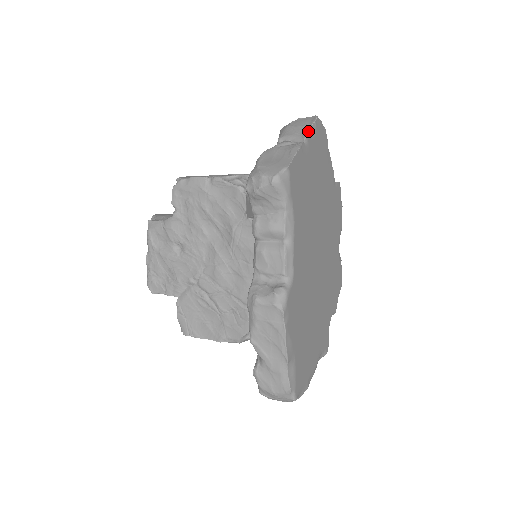
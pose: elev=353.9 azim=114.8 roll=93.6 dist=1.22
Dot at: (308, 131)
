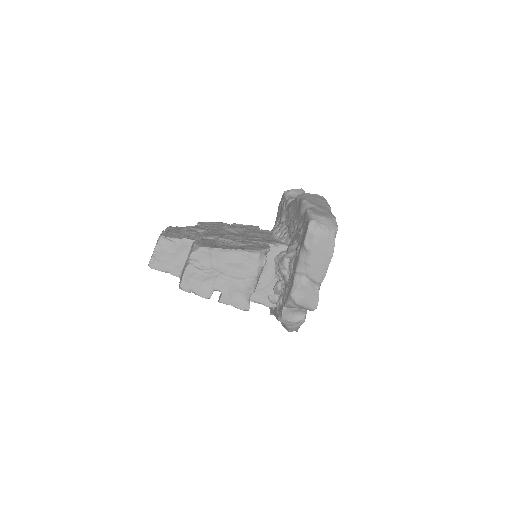
Dot at: occluded
